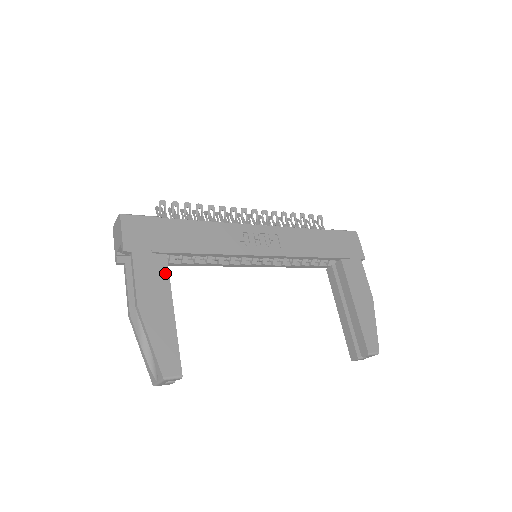
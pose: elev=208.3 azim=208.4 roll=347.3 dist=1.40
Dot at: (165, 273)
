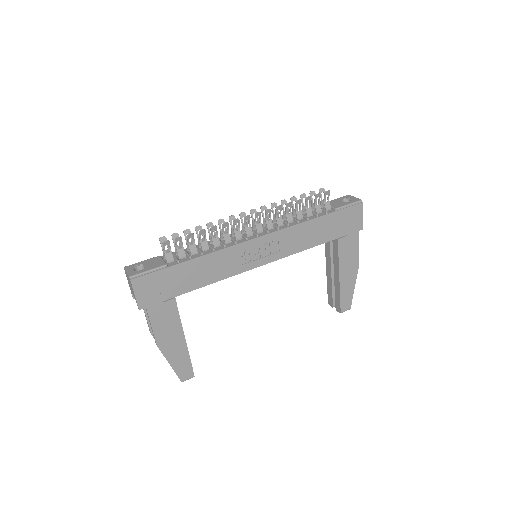
Dot at: (176, 314)
